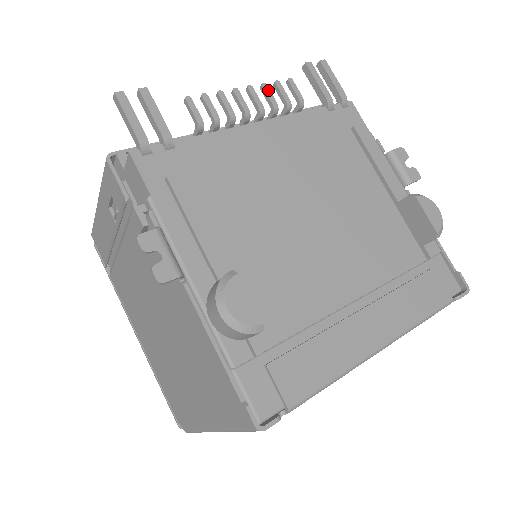
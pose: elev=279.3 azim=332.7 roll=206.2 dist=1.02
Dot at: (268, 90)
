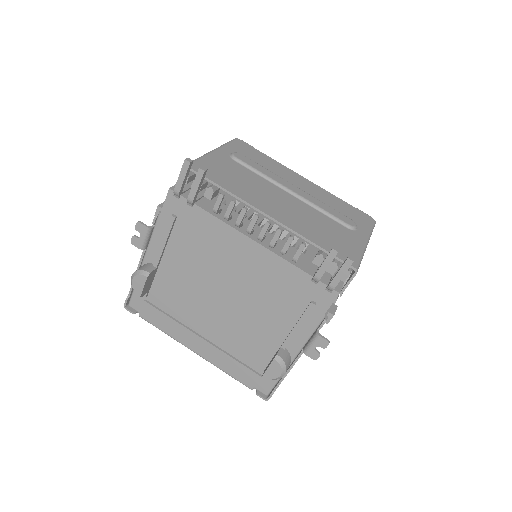
Dot at: (278, 236)
